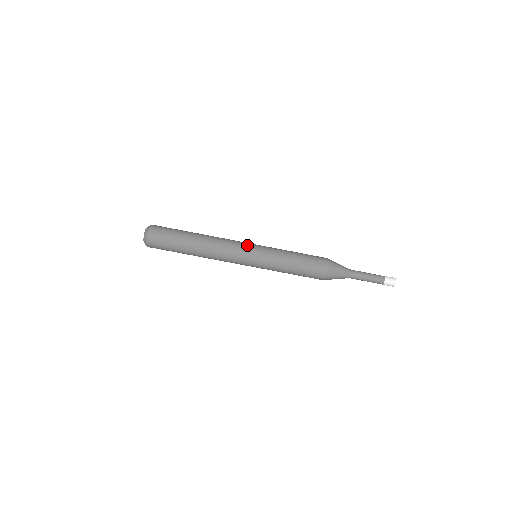
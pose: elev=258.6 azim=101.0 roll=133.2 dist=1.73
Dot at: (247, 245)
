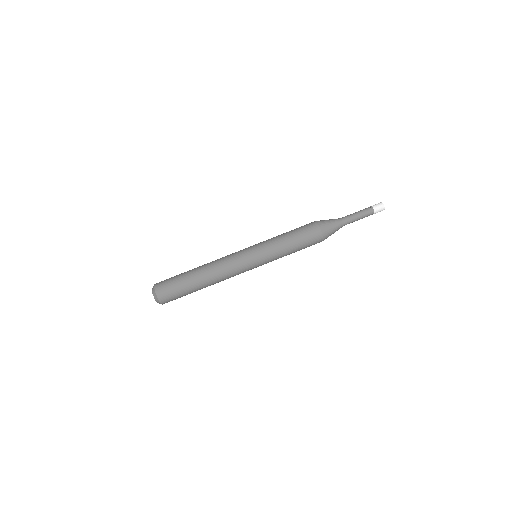
Dot at: occluded
